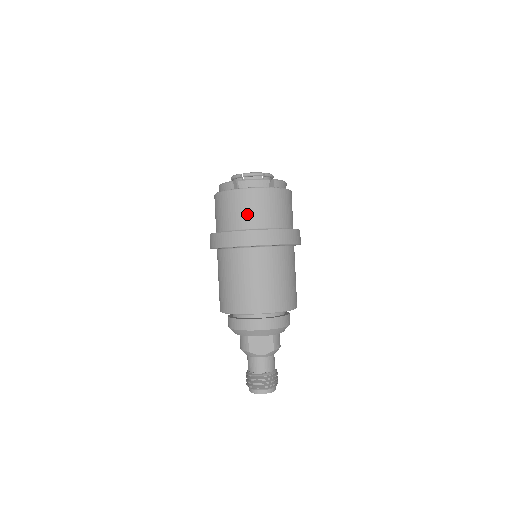
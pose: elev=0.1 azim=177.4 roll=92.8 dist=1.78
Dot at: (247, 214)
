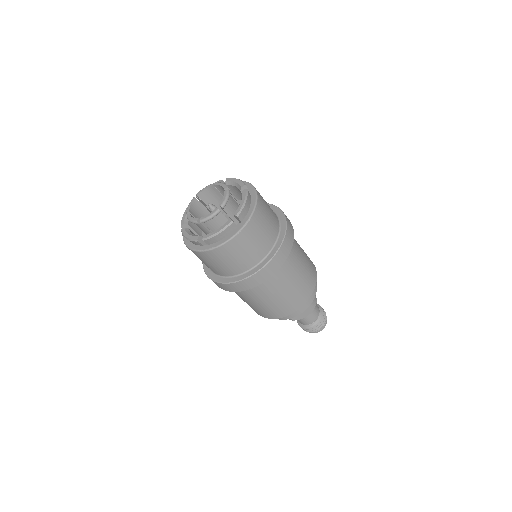
Dot at: (232, 264)
